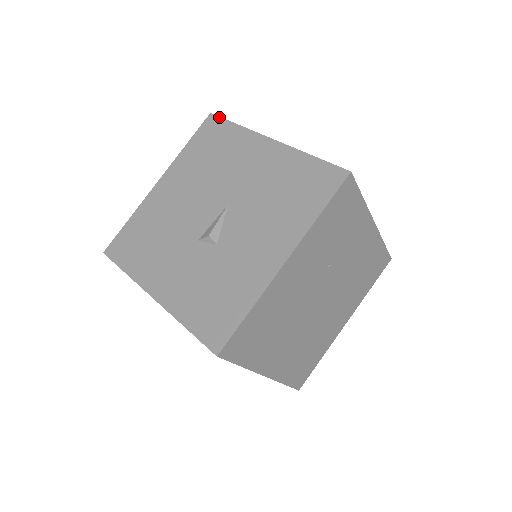
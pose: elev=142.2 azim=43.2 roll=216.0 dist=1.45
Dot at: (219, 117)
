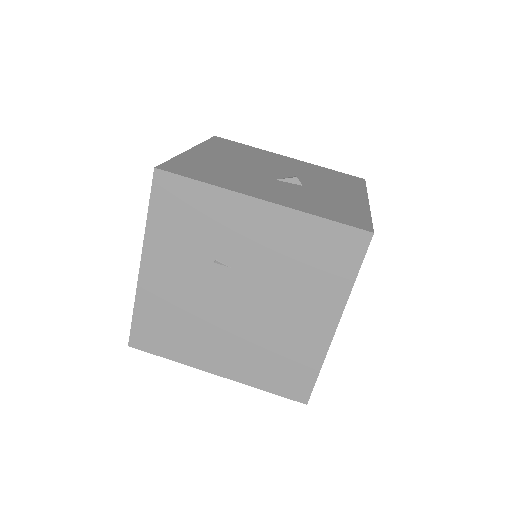
Dot at: (211, 138)
